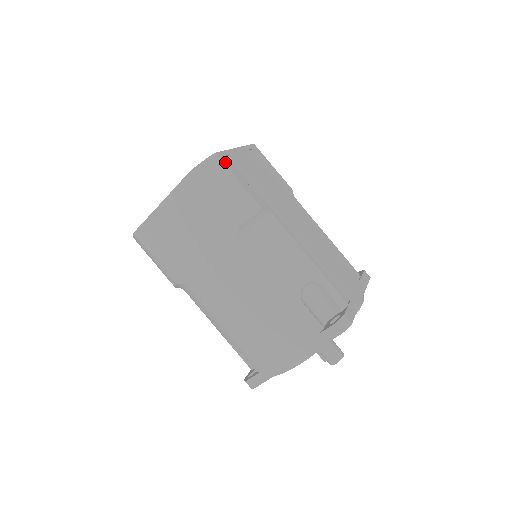
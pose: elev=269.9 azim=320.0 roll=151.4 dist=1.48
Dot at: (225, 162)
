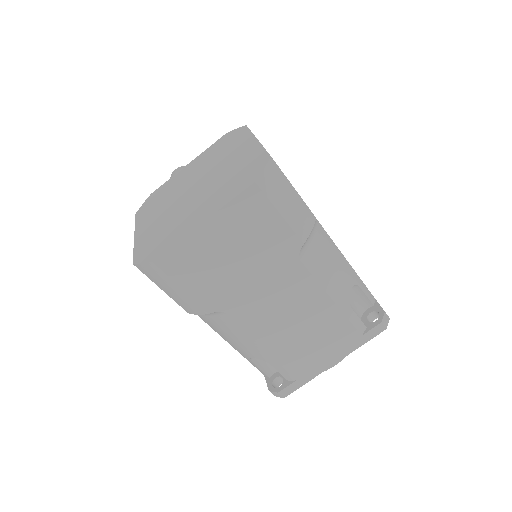
Dot at: (278, 166)
